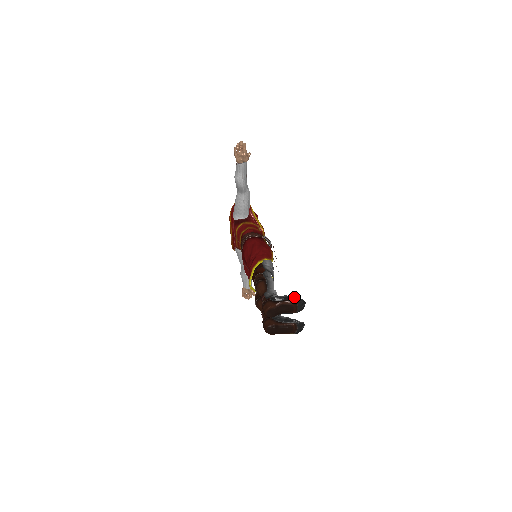
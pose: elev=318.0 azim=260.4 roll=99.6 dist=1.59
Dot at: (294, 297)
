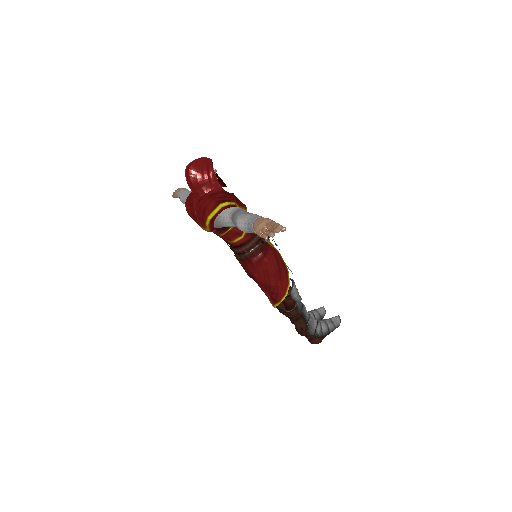
Dot at: occluded
